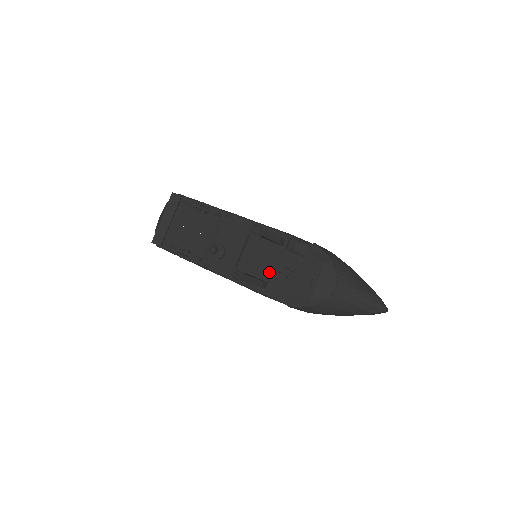
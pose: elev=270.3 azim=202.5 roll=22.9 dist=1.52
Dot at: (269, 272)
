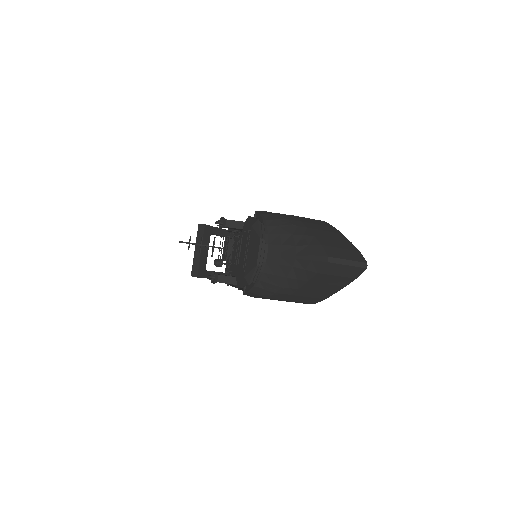
Dot at: occluded
